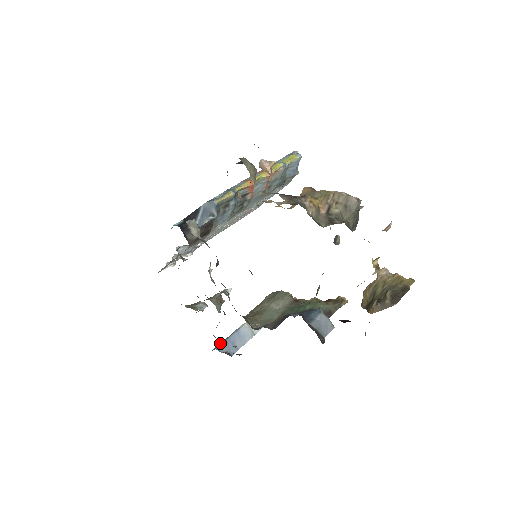
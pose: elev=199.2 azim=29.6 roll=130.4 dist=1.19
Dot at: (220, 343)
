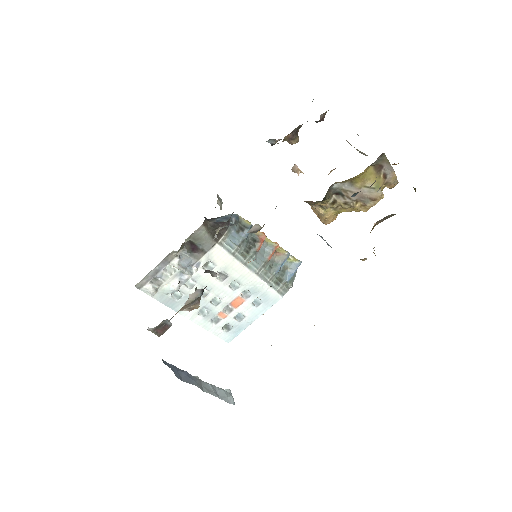
Dot at: occluded
